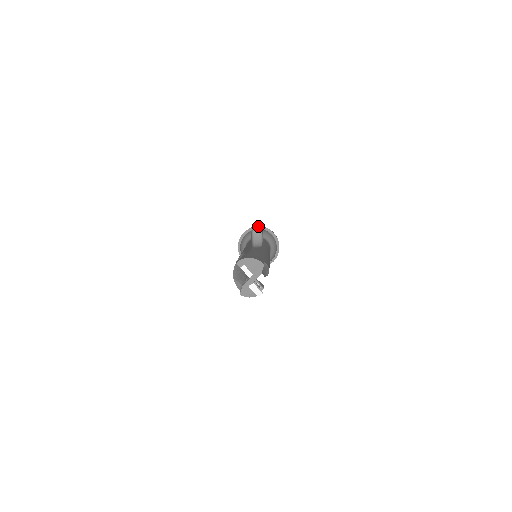
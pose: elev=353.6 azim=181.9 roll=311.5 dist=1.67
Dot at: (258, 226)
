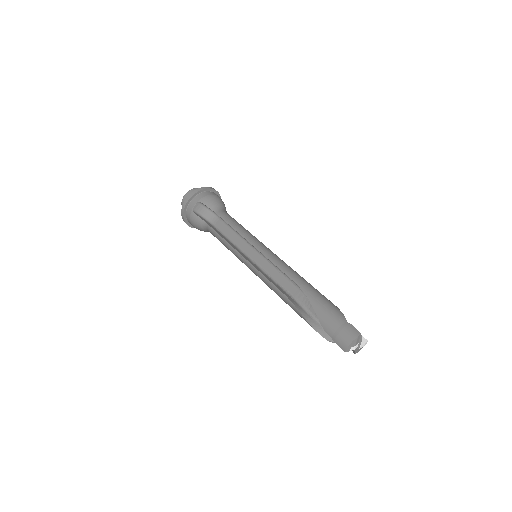
Dot at: (189, 199)
